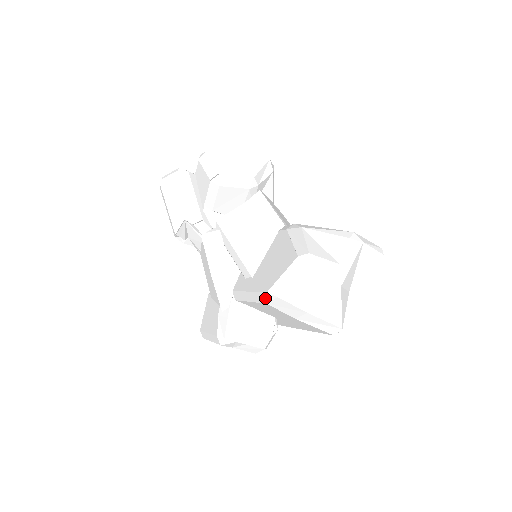
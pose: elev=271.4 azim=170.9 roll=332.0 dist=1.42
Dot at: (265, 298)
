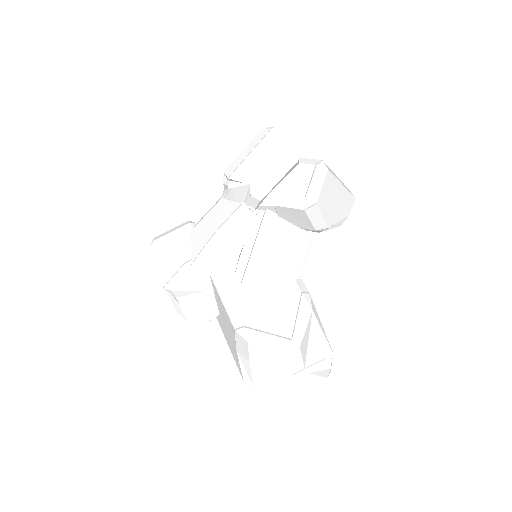
Dot at: (238, 325)
